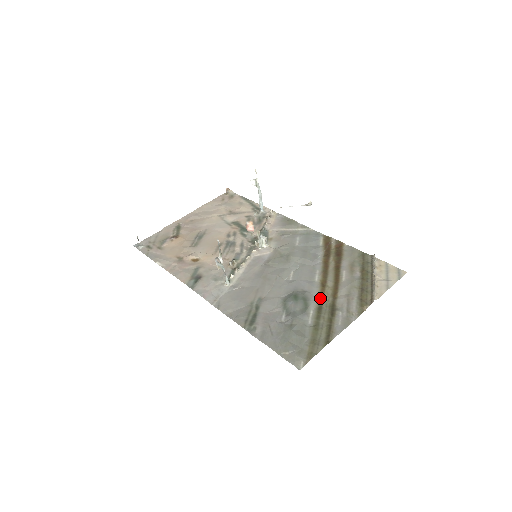
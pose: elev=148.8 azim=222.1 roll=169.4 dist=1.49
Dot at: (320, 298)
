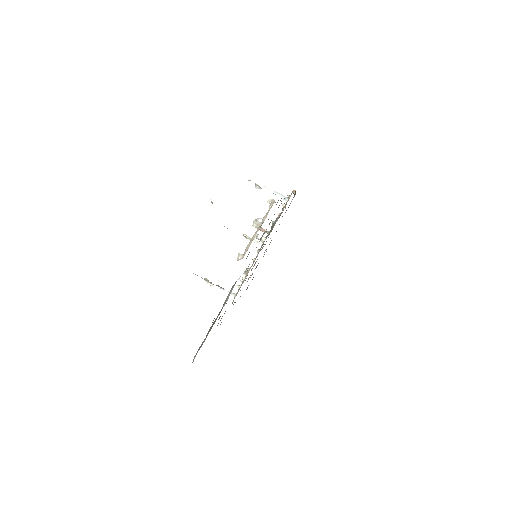
Dot at: occluded
